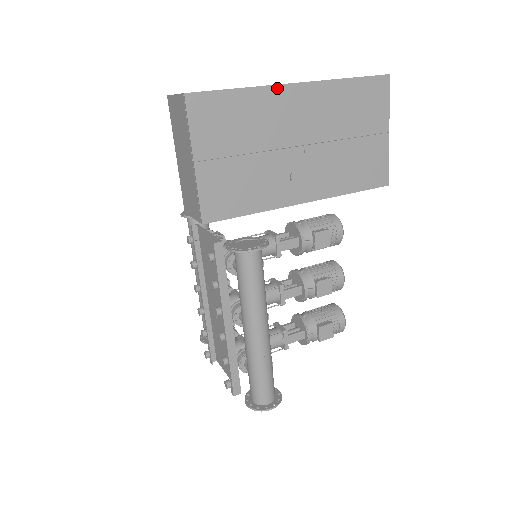
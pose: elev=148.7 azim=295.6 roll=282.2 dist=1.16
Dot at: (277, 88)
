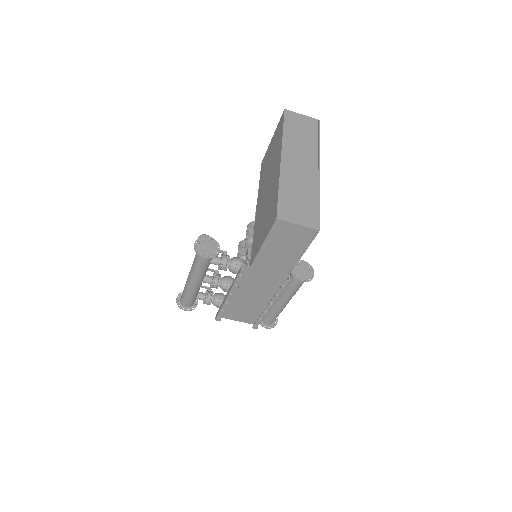
Dot at: (319, 182)
